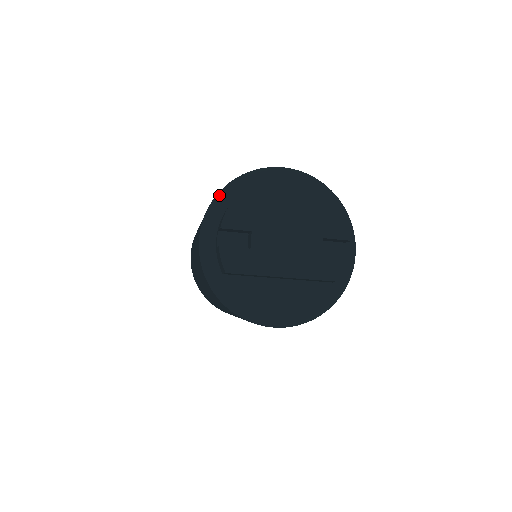
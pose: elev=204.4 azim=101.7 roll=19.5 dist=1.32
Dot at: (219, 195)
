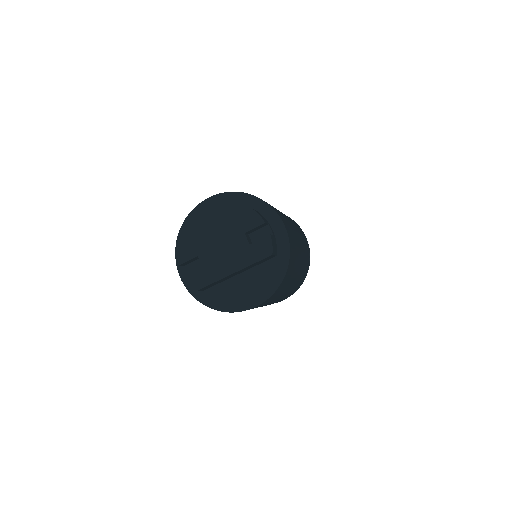
Dot at: (177, 242)
